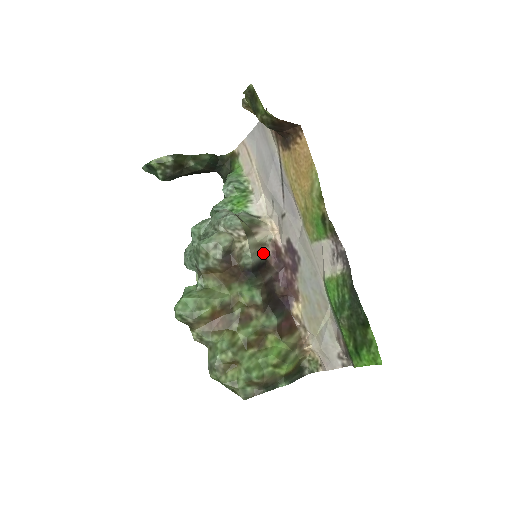
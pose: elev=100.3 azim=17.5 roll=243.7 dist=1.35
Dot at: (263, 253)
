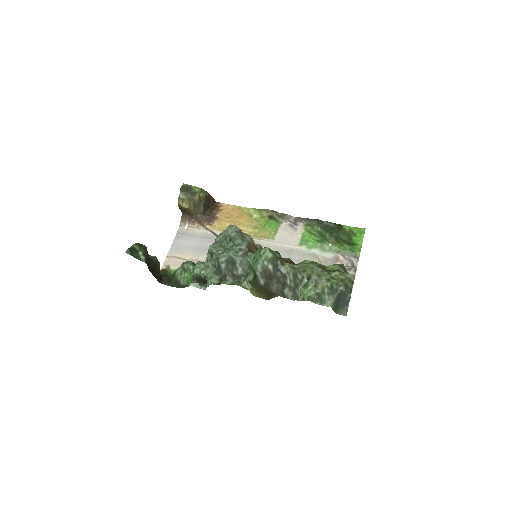
Dot at: occluded
